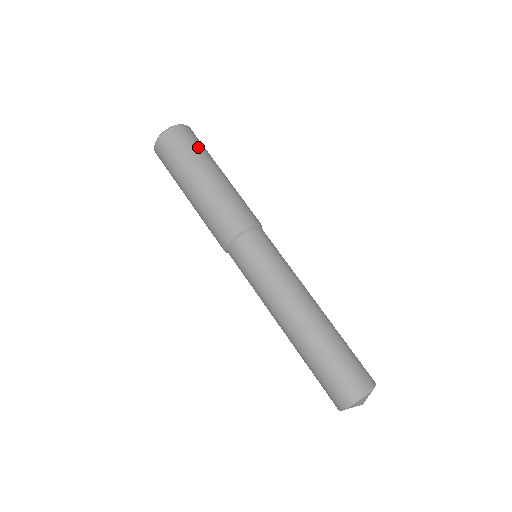
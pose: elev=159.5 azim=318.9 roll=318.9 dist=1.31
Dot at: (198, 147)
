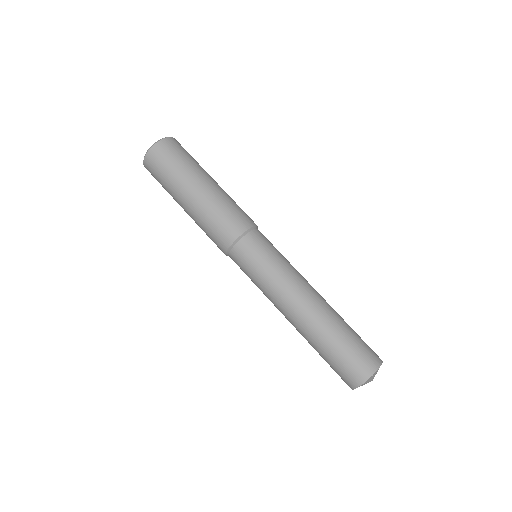
Dot at: (183, 159)
